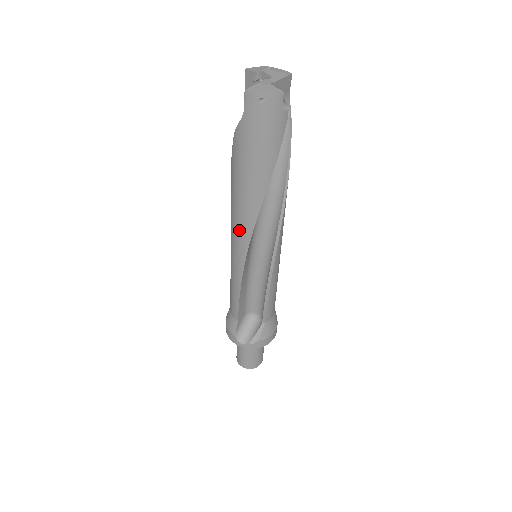
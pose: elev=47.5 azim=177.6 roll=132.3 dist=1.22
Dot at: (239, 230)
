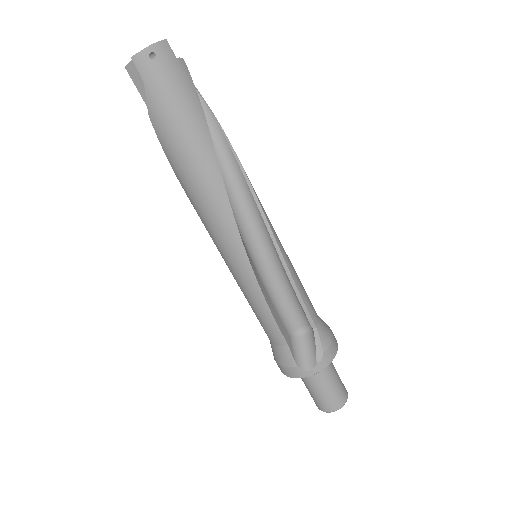
Dot at: (219, 223)
